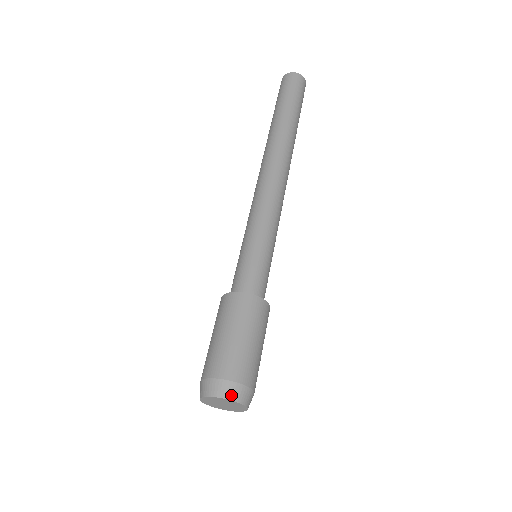
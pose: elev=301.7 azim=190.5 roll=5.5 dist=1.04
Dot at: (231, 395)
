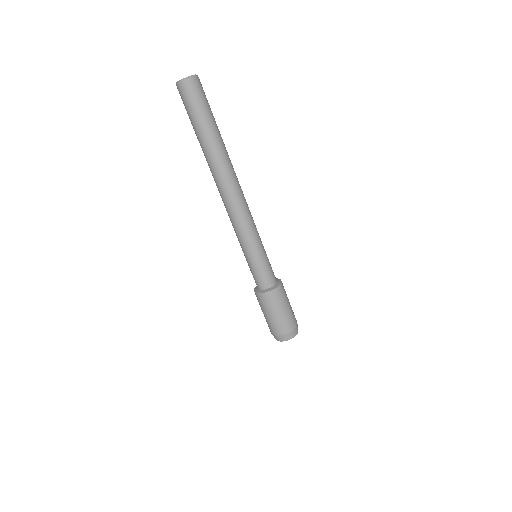
Dot at: (287, 339)
